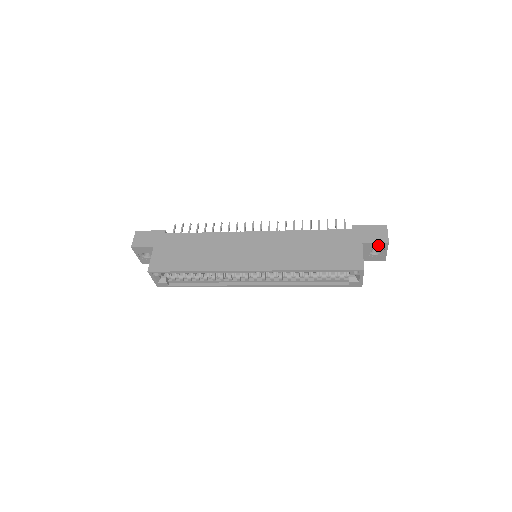
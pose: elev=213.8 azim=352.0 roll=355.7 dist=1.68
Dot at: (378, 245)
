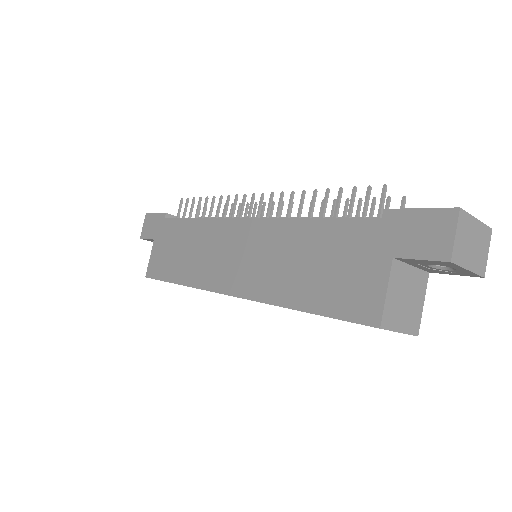
Dot at: (432, 262)
